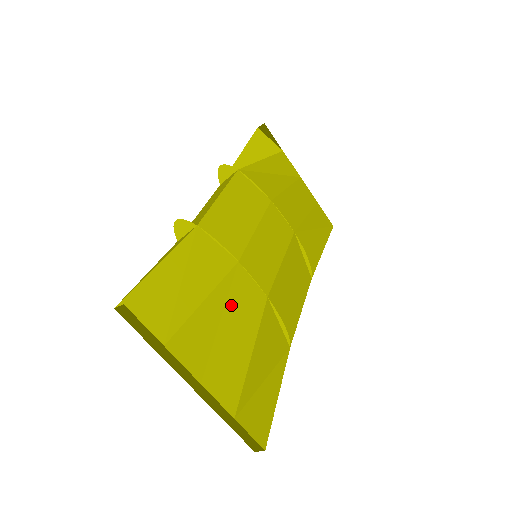
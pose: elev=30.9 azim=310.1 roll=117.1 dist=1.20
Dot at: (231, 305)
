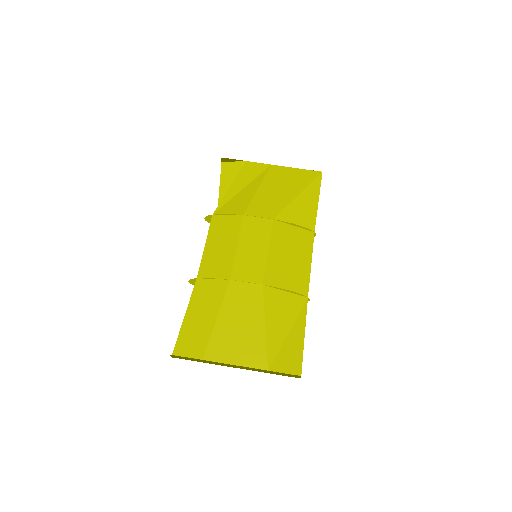
Dot at: (236, 309)
